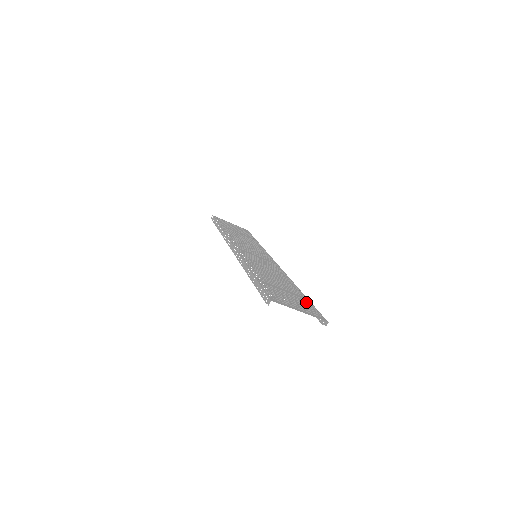
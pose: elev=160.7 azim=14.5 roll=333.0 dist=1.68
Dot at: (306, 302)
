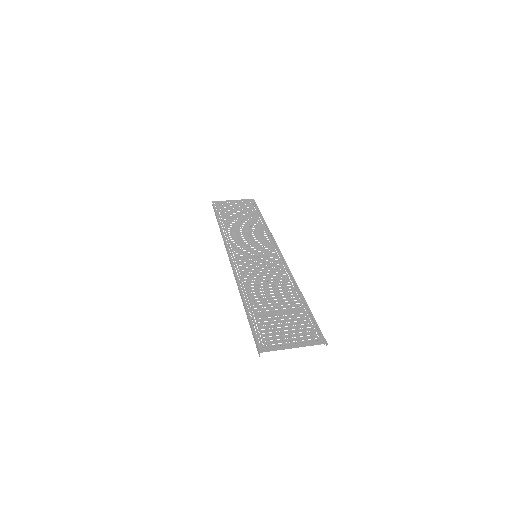
Dot at: (305, 318)
